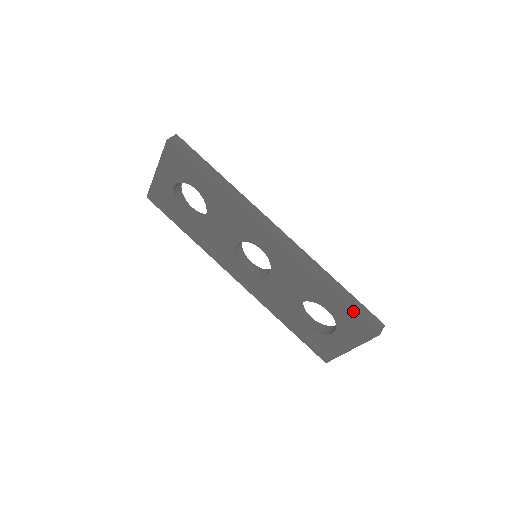
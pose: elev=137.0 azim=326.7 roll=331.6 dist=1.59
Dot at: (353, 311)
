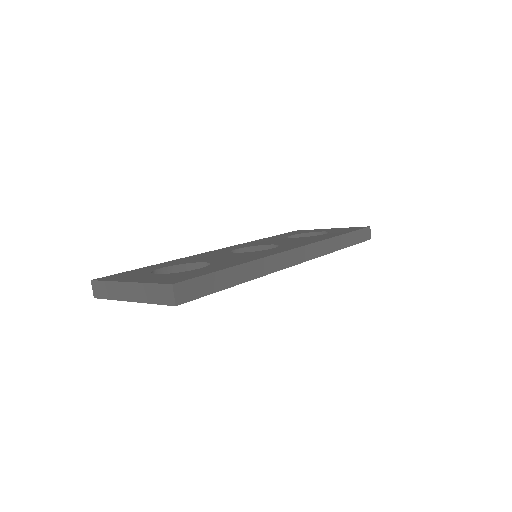
Dot at: occluded
